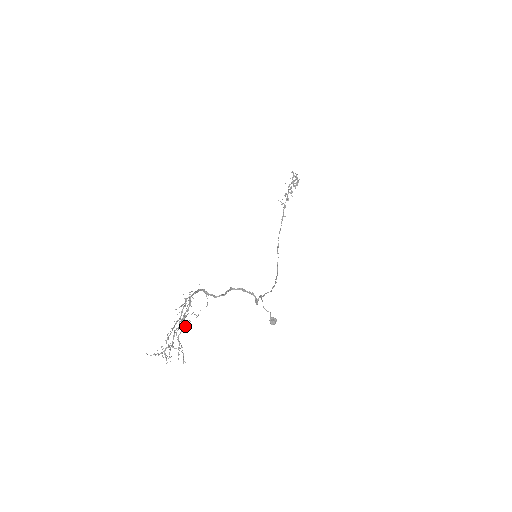
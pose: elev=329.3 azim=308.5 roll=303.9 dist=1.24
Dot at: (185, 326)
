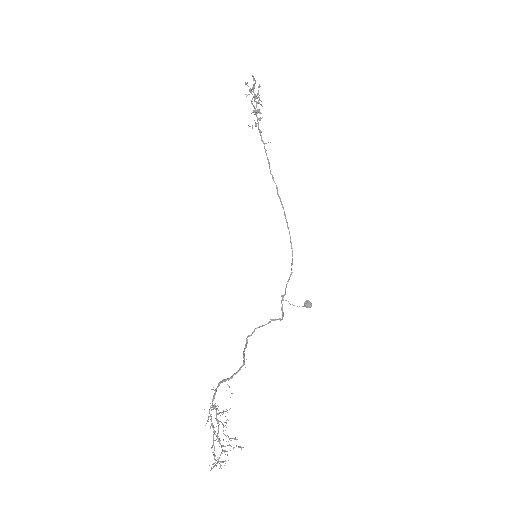
Dot at: occluded
